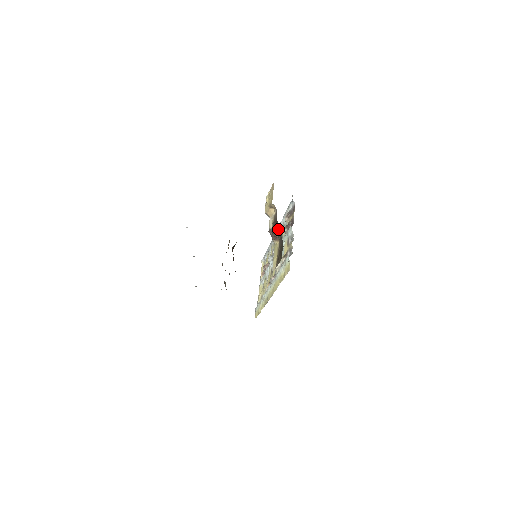
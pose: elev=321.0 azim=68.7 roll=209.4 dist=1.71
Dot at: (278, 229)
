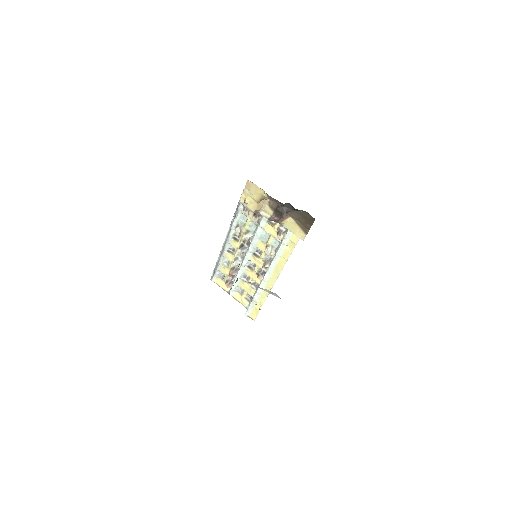
Dot at: (285, 208)
